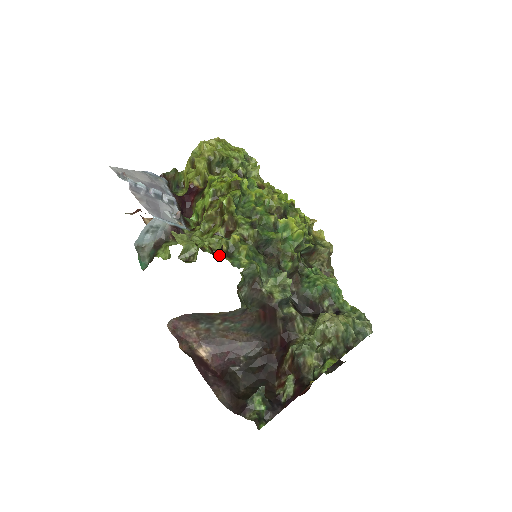
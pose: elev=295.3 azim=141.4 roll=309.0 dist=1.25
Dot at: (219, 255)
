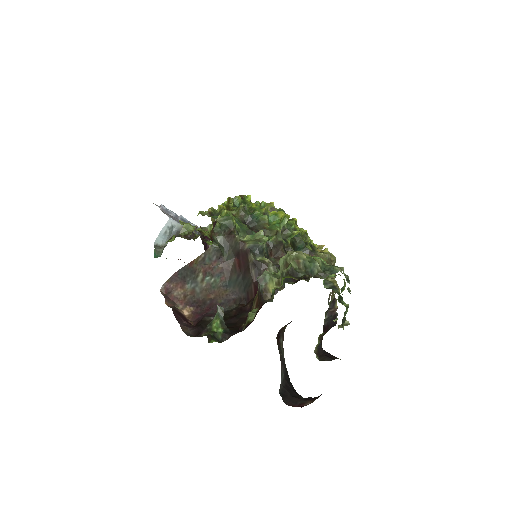
Dot at: occluded
